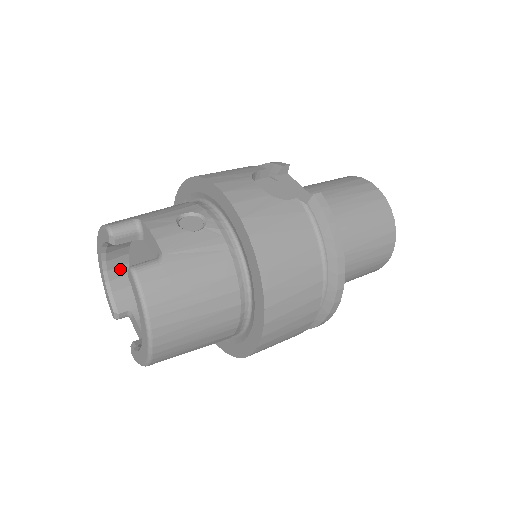
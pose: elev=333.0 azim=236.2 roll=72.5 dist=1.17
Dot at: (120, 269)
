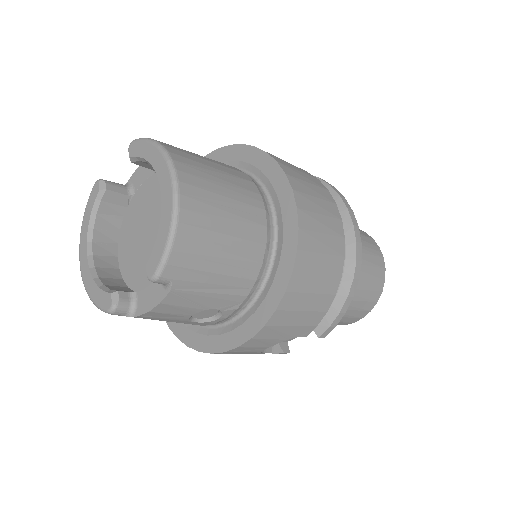
Dot at: (110, 271)
